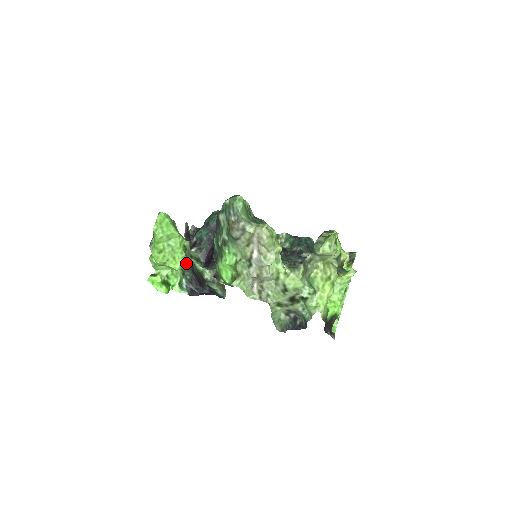
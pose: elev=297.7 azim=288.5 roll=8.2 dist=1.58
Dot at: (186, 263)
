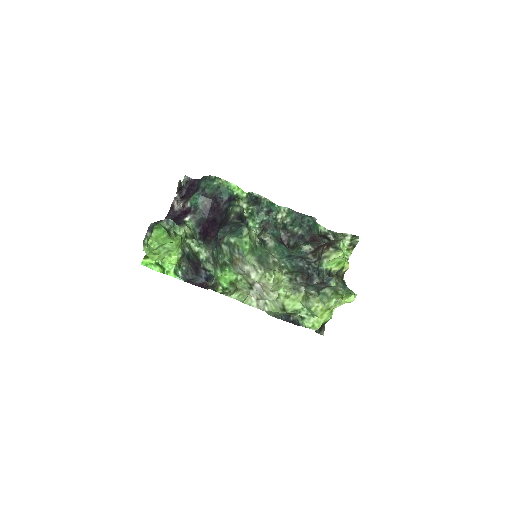
Dot at: (182, 255)
